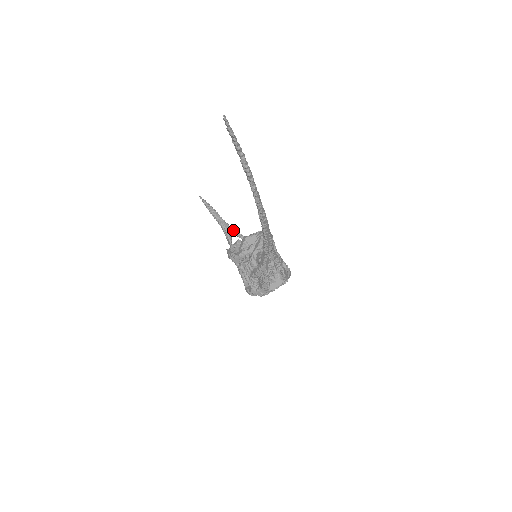
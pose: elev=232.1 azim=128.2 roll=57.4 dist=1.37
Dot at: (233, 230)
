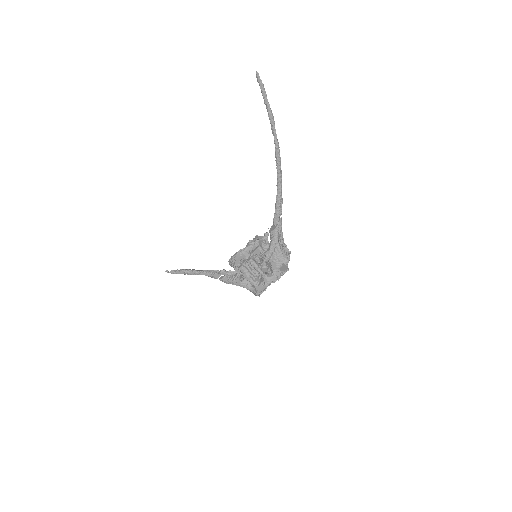
Dot at: occluded
